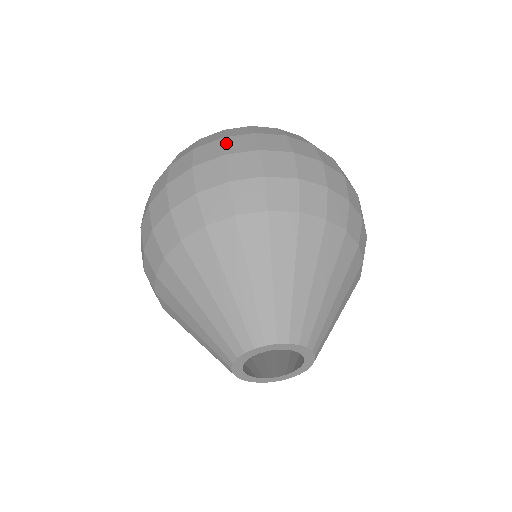
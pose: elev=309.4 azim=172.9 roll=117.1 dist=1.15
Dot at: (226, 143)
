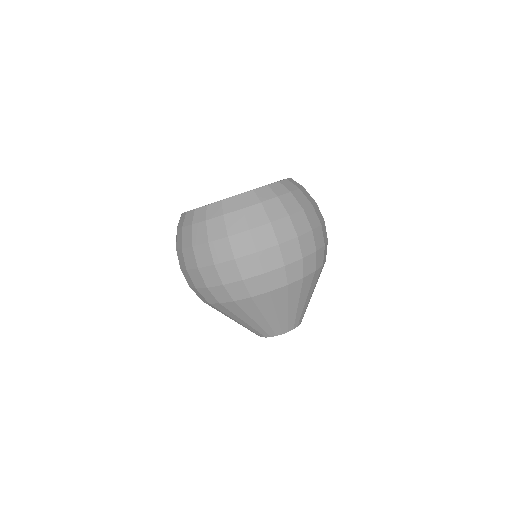
Dot at: (294, 223)
